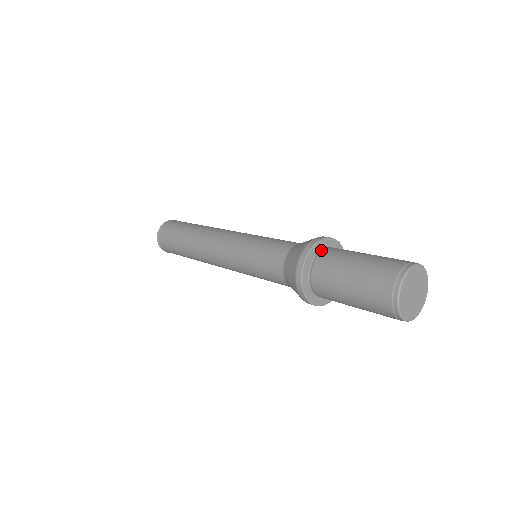
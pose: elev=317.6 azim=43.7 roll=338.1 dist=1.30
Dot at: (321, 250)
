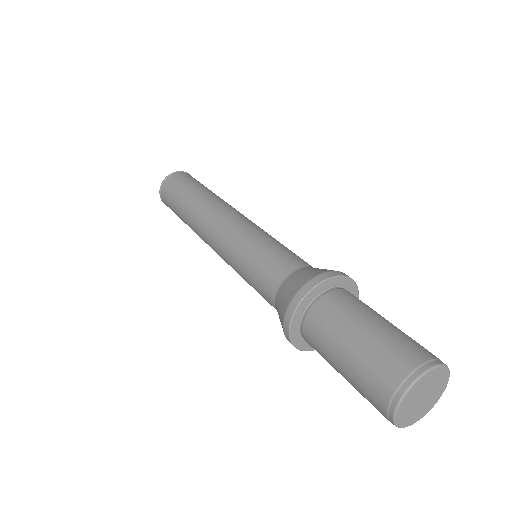
Dot at: (341, 287)
